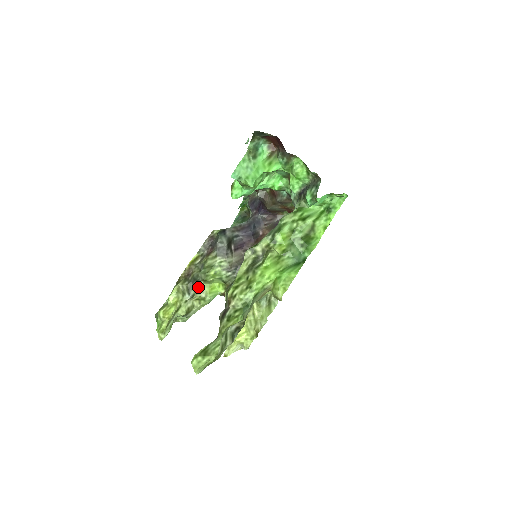
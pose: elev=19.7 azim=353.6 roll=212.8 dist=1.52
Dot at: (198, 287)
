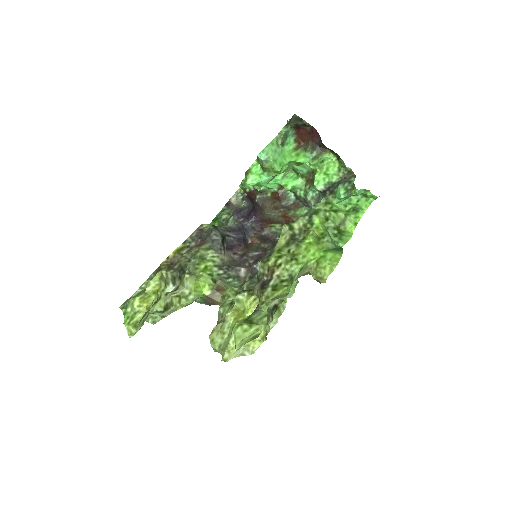
Dot at: (182, 281)
